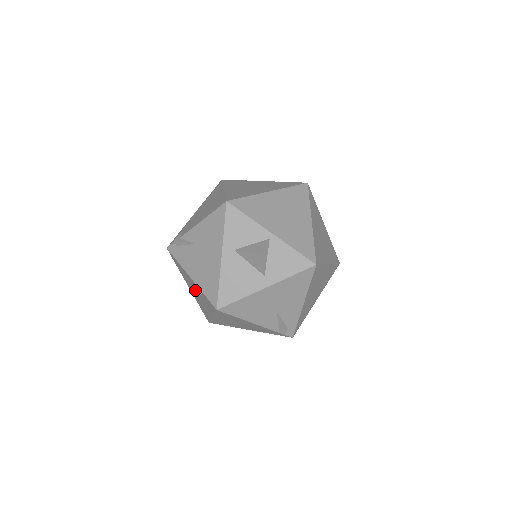
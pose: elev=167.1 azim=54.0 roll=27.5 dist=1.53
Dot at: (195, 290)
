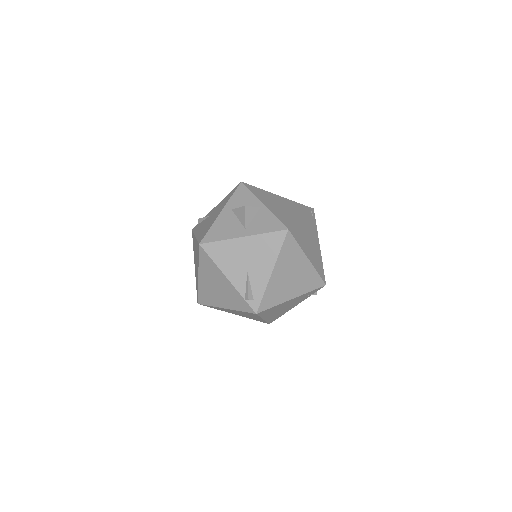
Dot at: occluded
